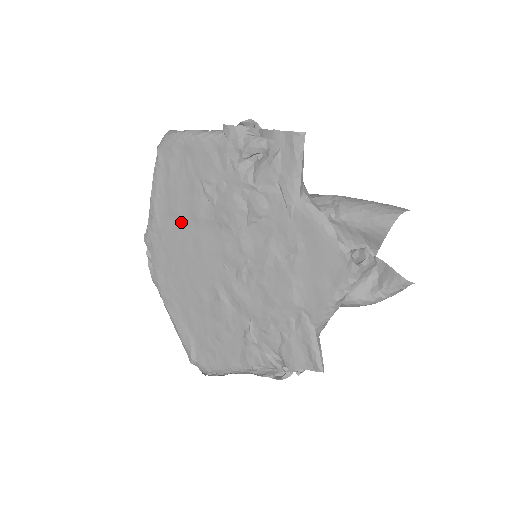
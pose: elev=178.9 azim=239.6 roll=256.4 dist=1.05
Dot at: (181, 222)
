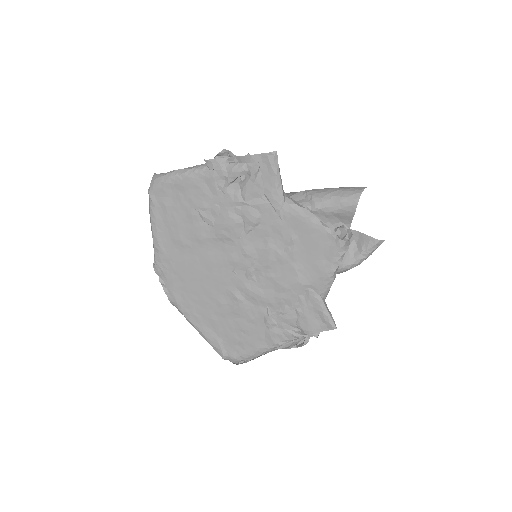
Dot at: (186, 247)
